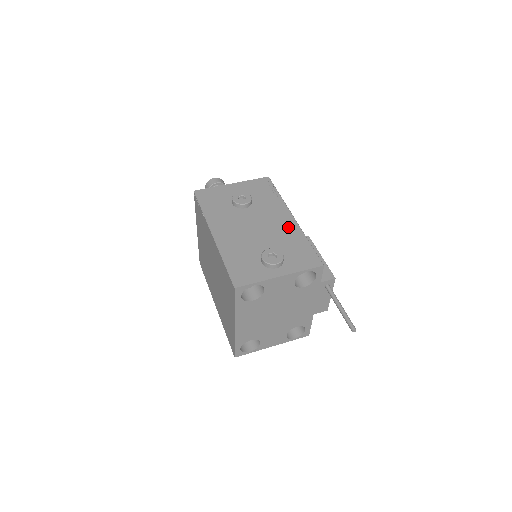
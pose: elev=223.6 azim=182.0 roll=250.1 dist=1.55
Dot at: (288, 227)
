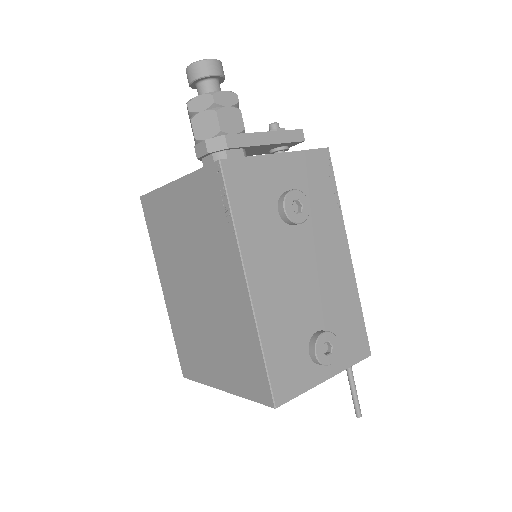
Dot at: (343, 277)
